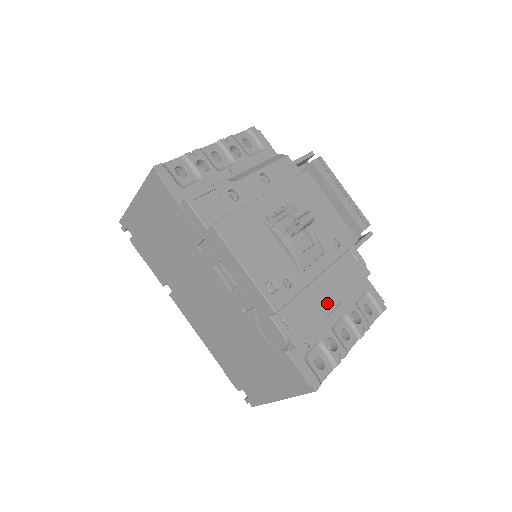
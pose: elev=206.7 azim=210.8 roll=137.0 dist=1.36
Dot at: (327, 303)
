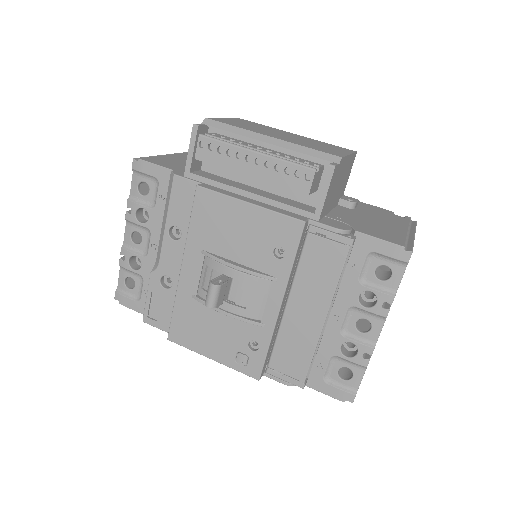
Dot at: (311, 324)
